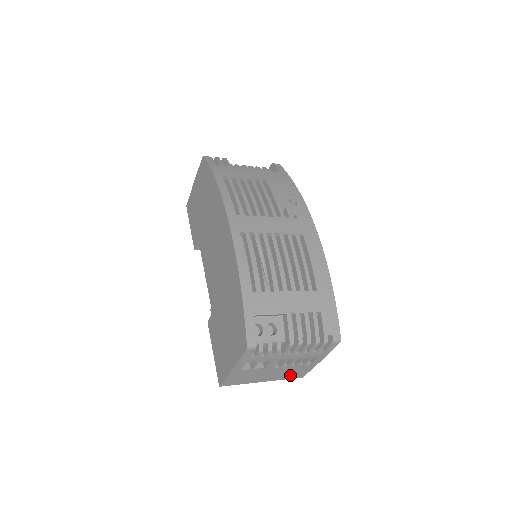
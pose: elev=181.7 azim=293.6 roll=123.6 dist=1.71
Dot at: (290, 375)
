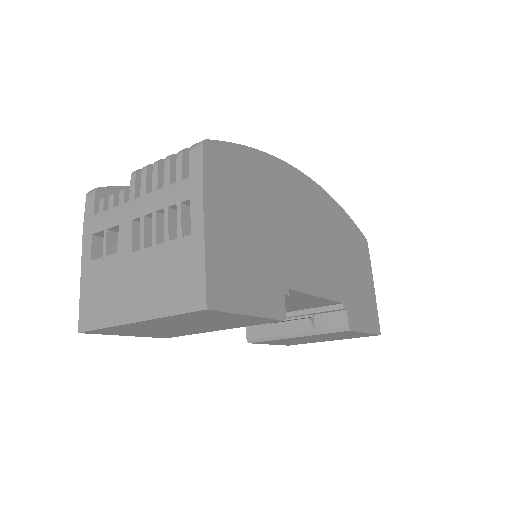
Dot at: (174, 293)
